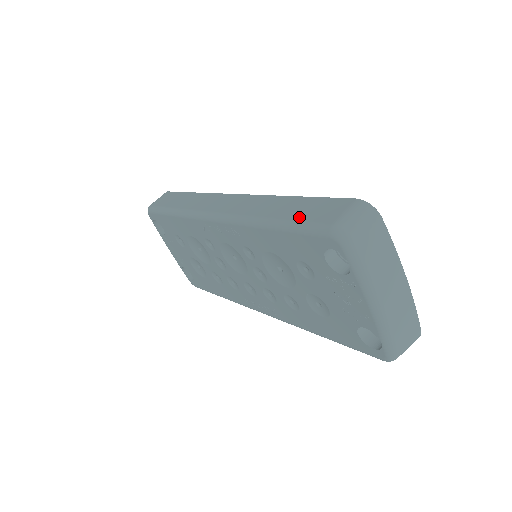
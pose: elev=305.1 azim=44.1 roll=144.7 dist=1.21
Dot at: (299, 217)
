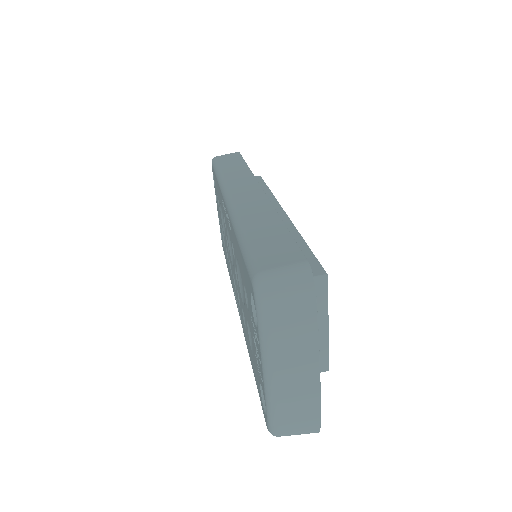
Dot at: (256, 245)
